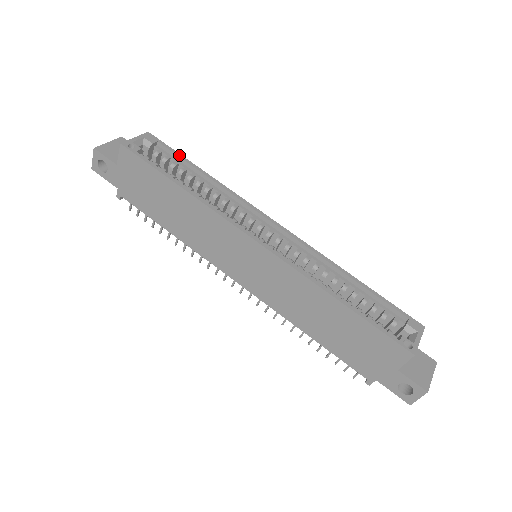
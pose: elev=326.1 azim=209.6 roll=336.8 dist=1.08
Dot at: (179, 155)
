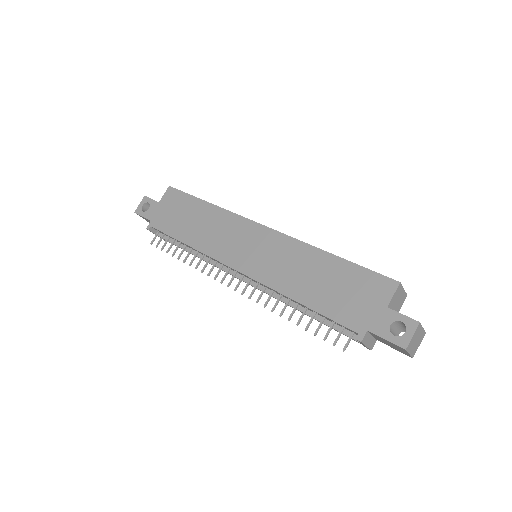
Dot at: occluded
